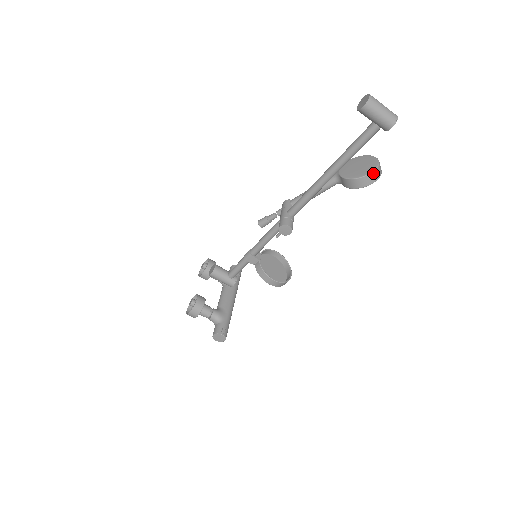
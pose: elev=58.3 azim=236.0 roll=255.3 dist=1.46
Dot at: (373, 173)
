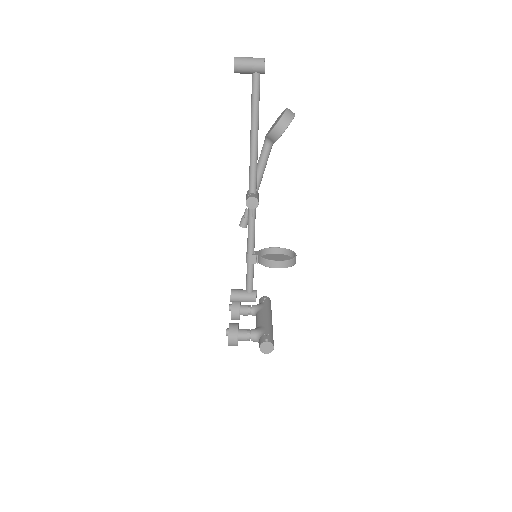
Dot at: (285, 114)
